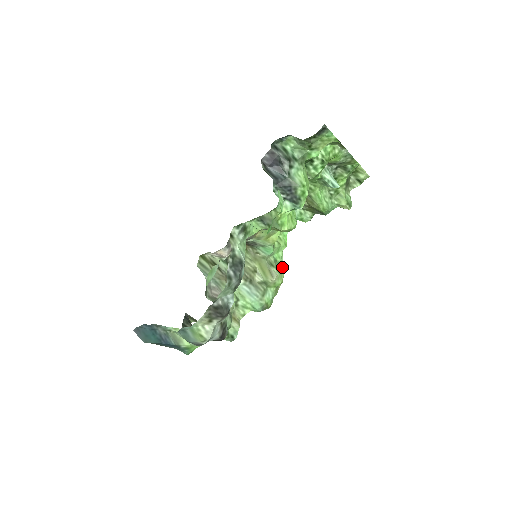
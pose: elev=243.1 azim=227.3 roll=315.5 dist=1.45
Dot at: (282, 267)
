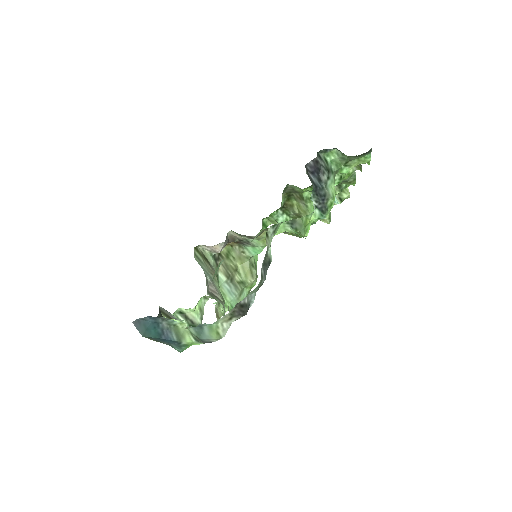
Dot at: occluded
